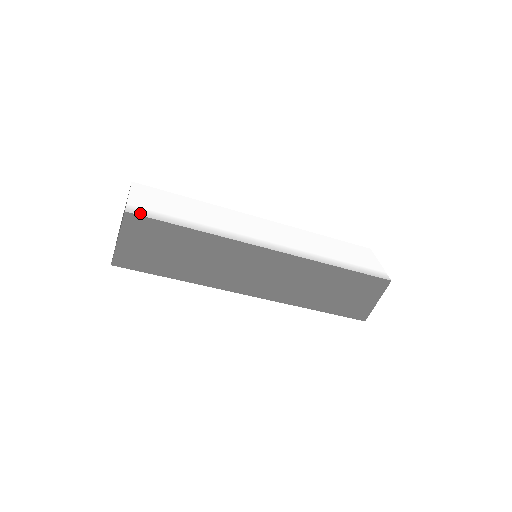
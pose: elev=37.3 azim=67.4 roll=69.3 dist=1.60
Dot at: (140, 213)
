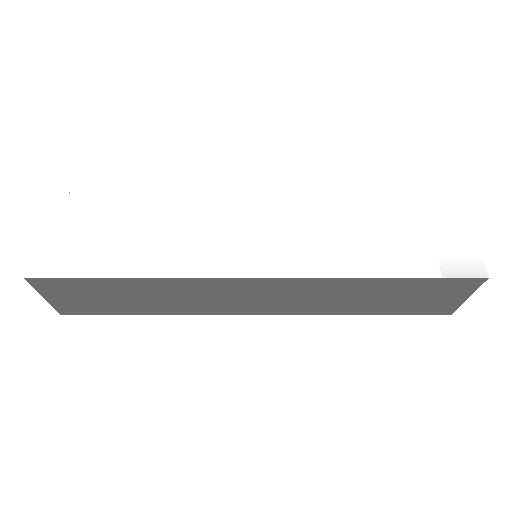
Dot at: (46, 272)
